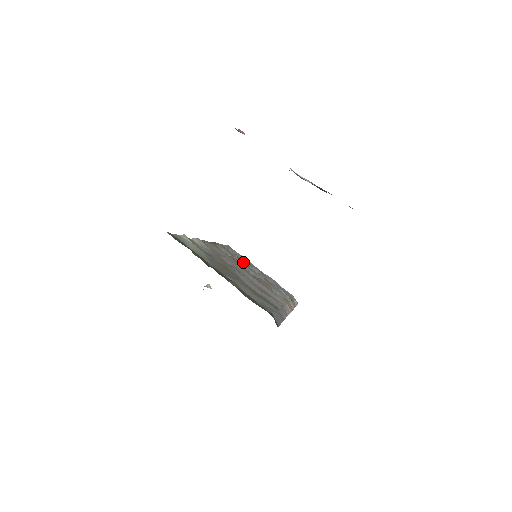
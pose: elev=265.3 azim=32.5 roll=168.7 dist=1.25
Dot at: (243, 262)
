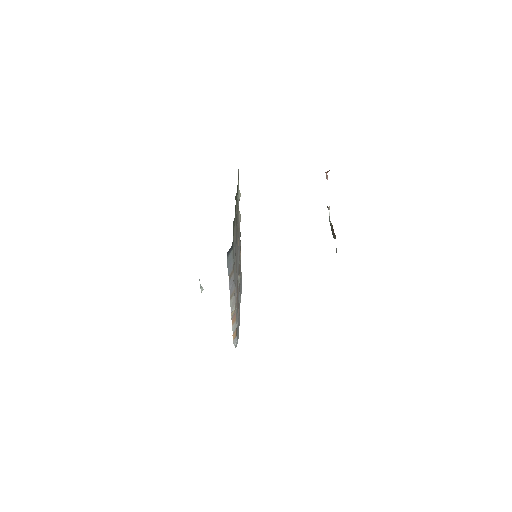
Dot at: occluded
